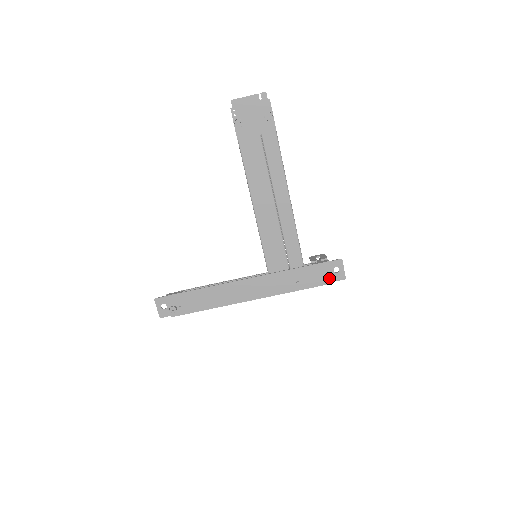
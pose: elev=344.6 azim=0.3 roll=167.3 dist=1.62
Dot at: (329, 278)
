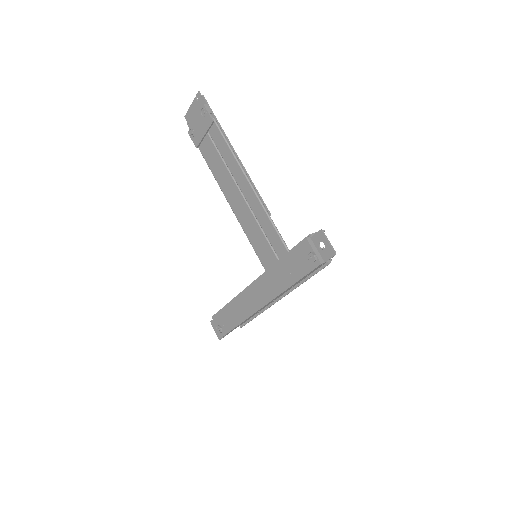
Dot at: (313, 259)
